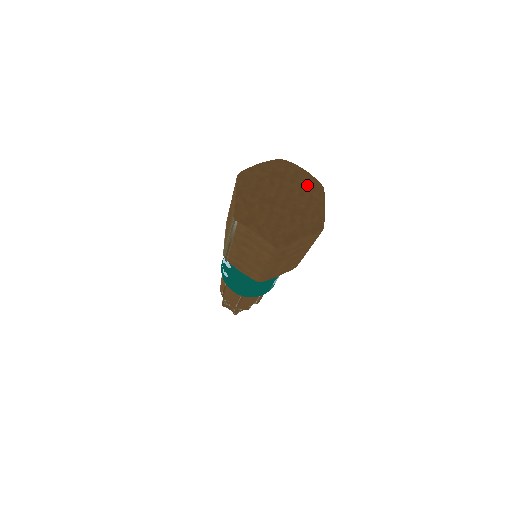
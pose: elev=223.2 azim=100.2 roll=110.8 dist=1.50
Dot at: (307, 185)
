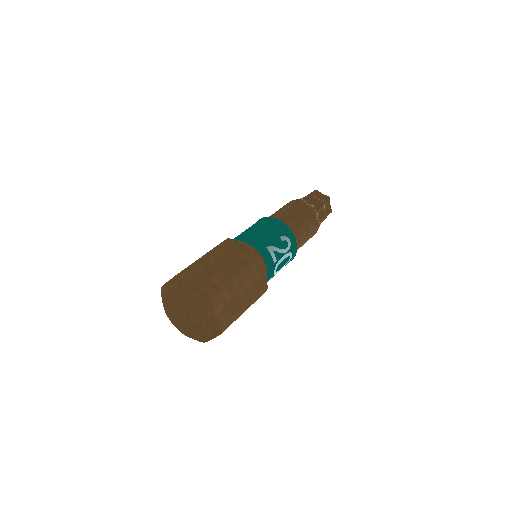
Dot at: (194, 306)
